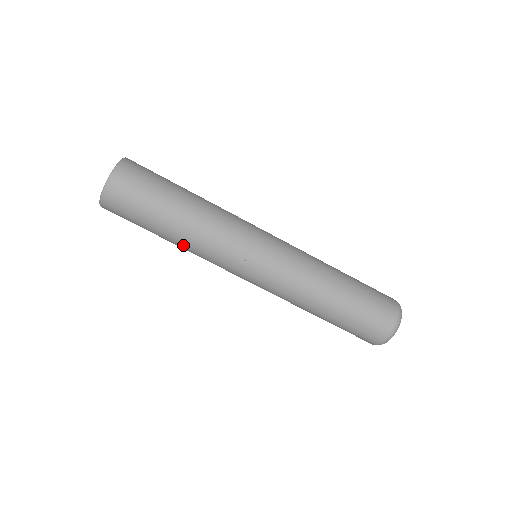
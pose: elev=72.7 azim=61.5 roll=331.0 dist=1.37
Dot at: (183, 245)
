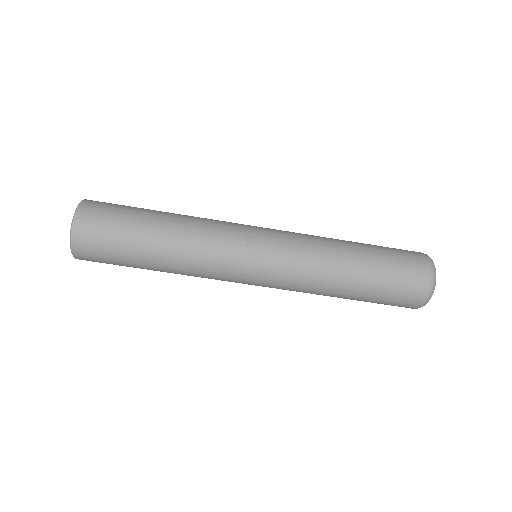
Dot at: occluded
